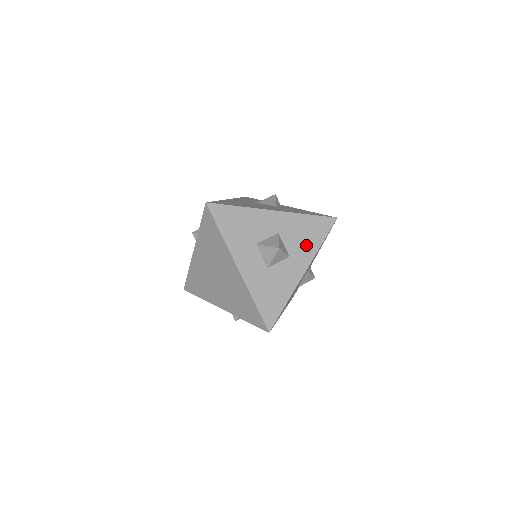
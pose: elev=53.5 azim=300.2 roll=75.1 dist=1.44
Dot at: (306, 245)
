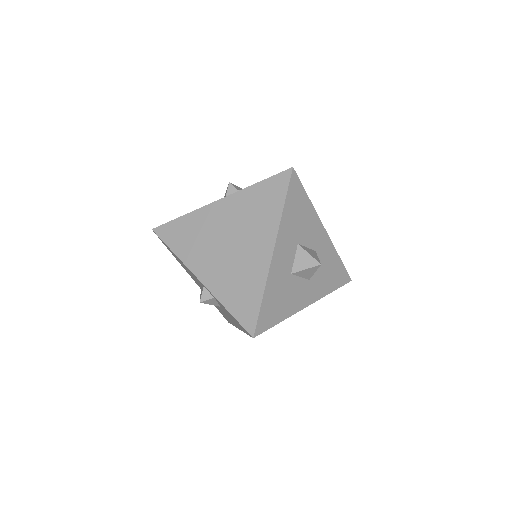
Dot at: (324, 282)
